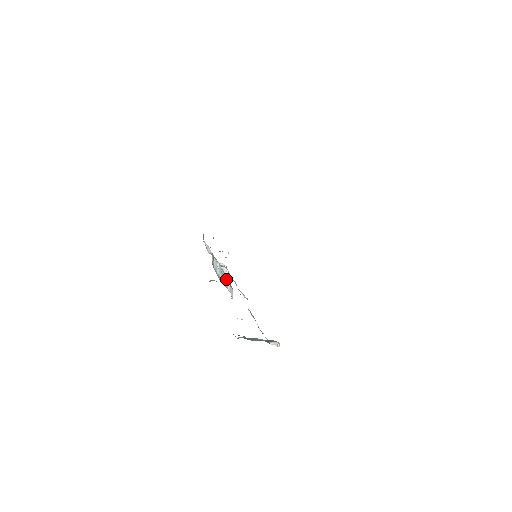
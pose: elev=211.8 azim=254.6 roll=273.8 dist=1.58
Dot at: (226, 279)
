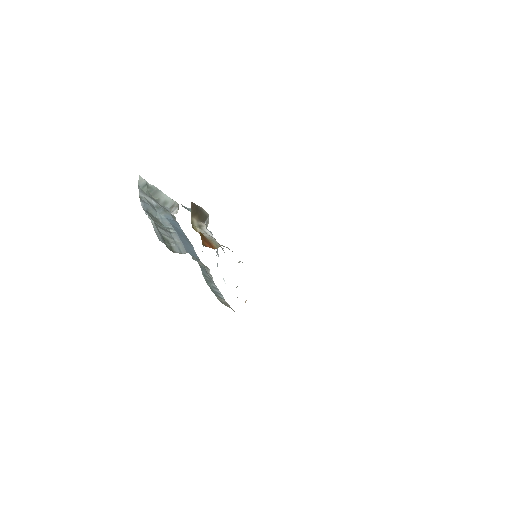
Dot at: occluded
